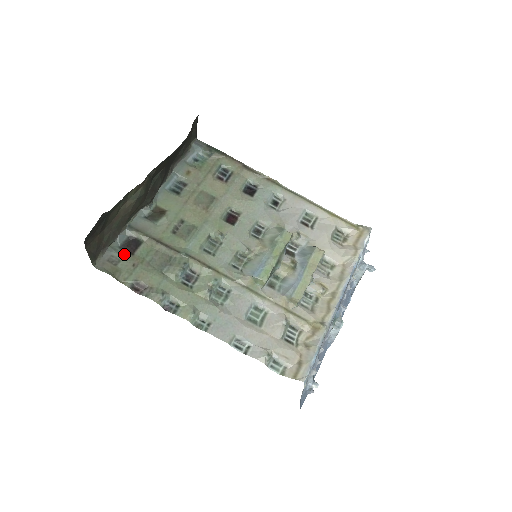
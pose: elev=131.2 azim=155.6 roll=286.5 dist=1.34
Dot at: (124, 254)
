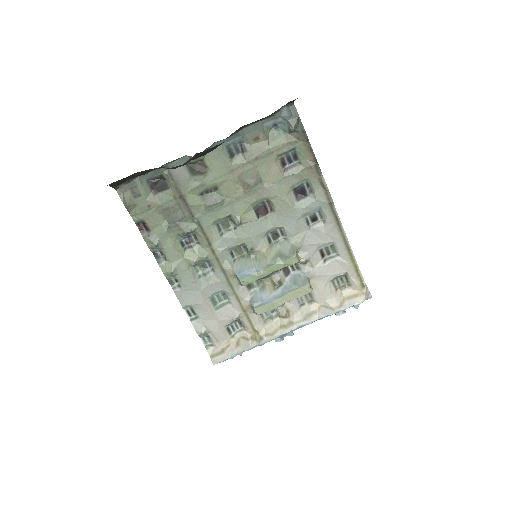
Dot at: (147, 190)
